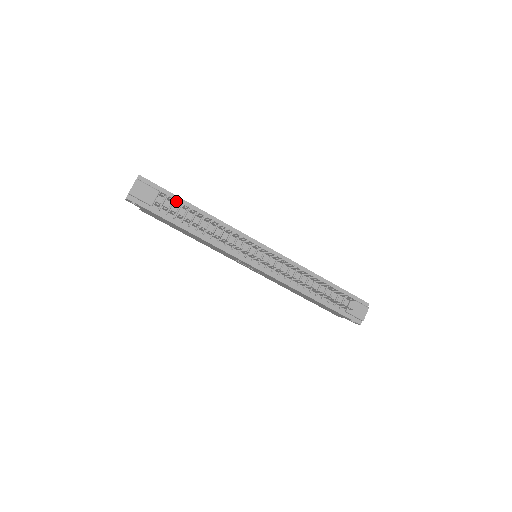
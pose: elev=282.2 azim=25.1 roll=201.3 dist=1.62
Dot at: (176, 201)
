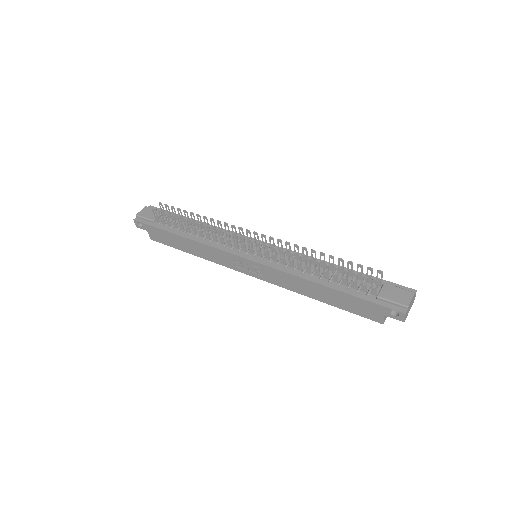
Dot at: (171, 209)
